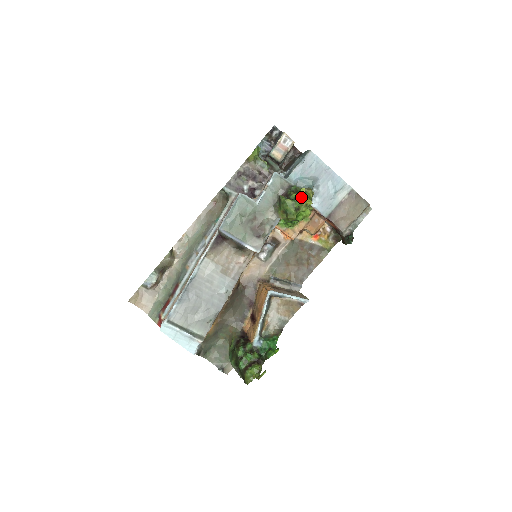
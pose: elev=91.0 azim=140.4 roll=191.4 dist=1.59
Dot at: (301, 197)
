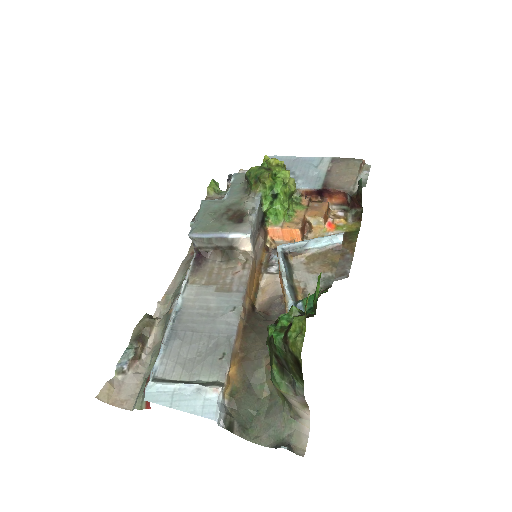
Dot at: (266, 161)
